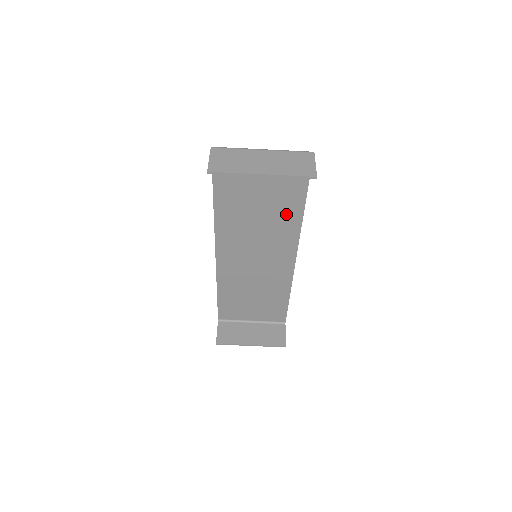
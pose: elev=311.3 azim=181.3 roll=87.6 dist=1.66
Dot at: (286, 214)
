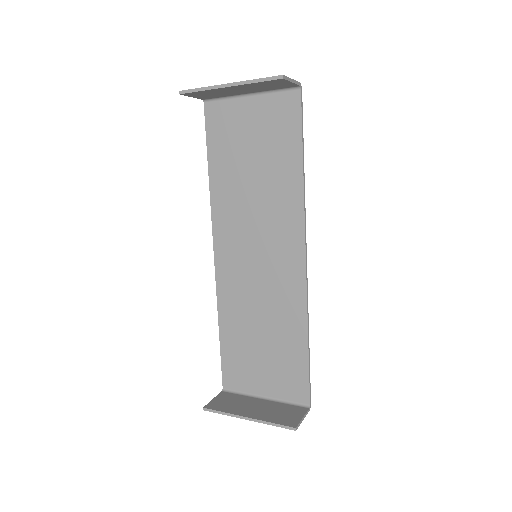
Dot at: (284, 183)
